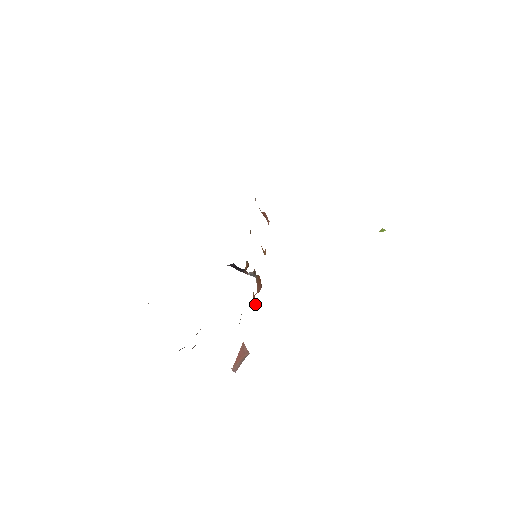
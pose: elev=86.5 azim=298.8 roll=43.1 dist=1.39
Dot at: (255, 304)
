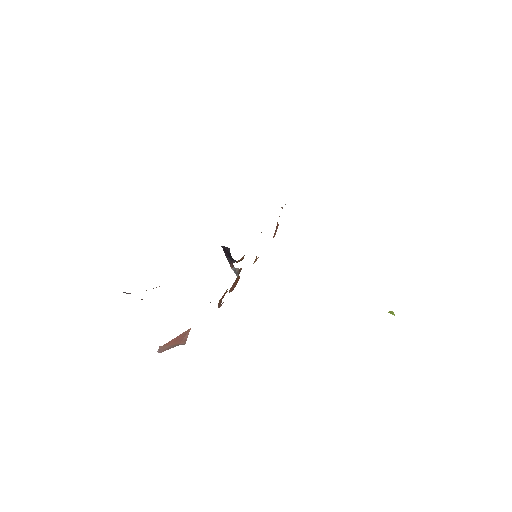
Dot at: (221, 300)
